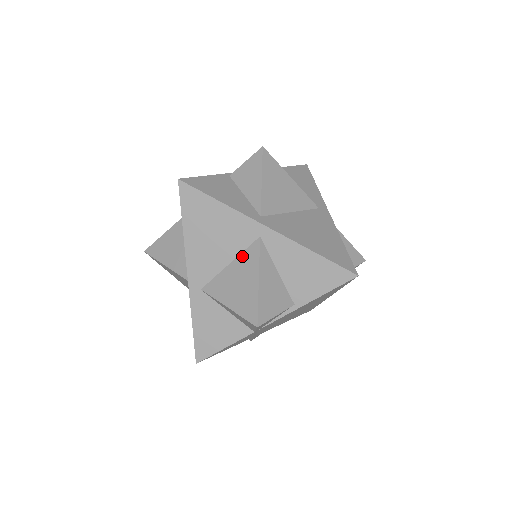
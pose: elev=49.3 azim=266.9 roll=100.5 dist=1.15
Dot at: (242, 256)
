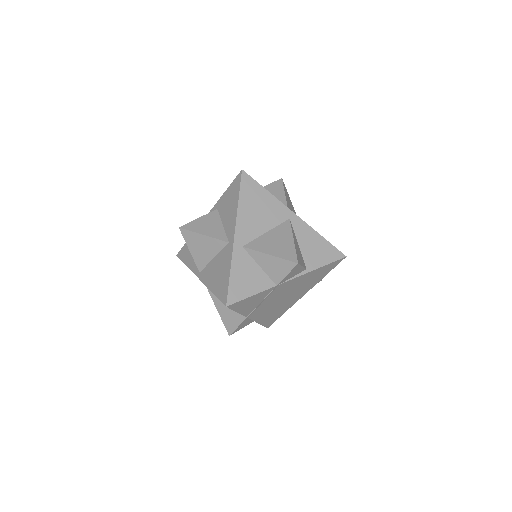
Dot at: (277, 228)
